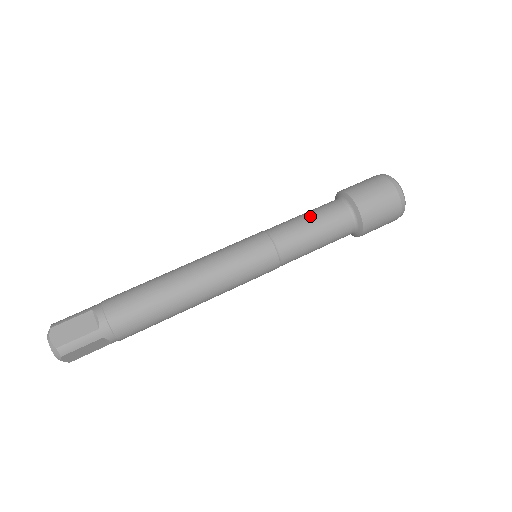
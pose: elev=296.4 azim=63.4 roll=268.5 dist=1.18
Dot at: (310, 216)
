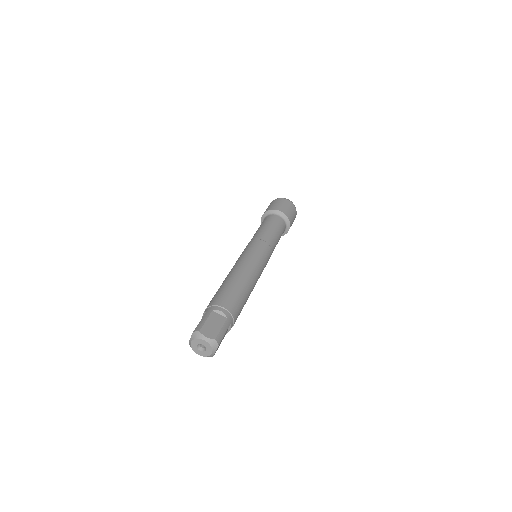
Dot at: (268, 225)
